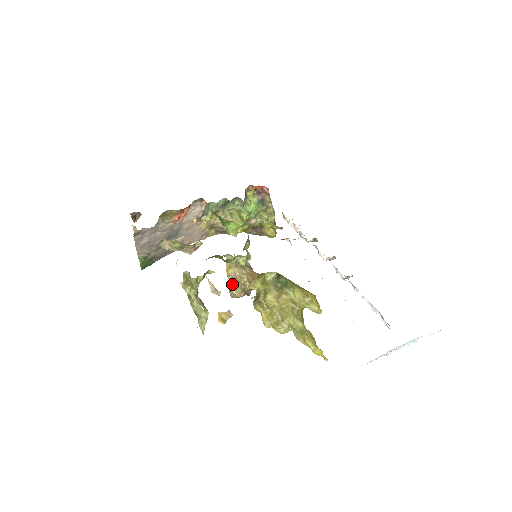
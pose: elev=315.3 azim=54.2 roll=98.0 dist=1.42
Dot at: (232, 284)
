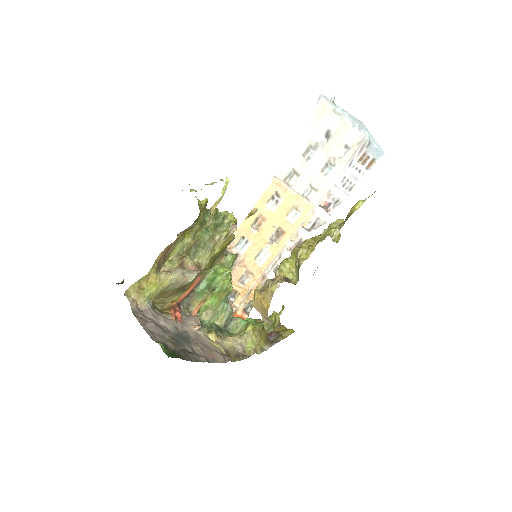
Dot at: (268, 288)
